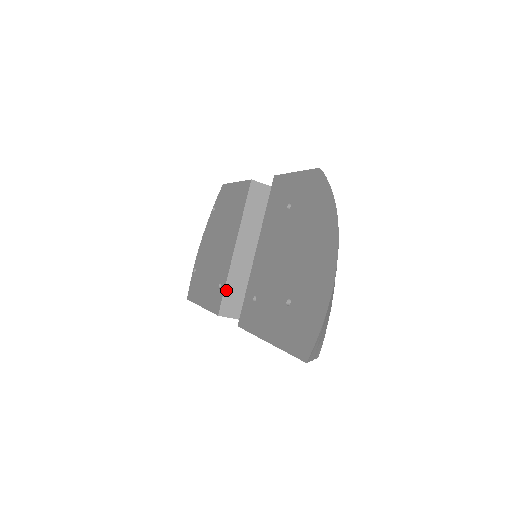
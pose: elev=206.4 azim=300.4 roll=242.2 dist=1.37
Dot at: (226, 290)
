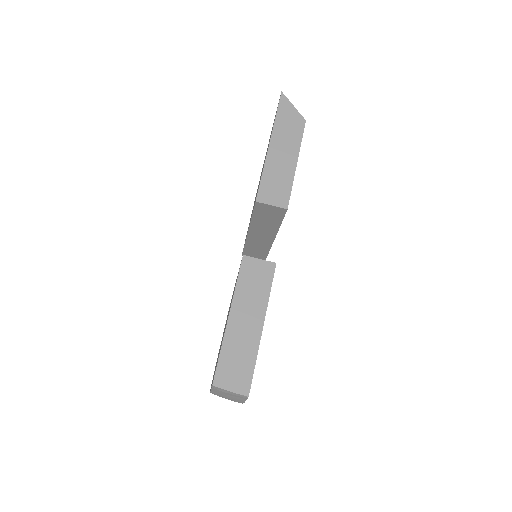
Dot at: occluded
